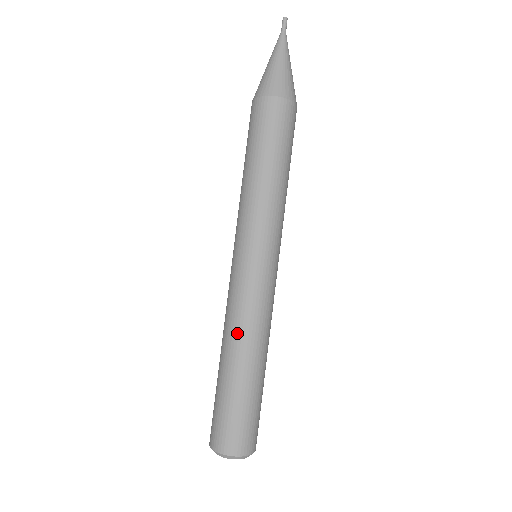
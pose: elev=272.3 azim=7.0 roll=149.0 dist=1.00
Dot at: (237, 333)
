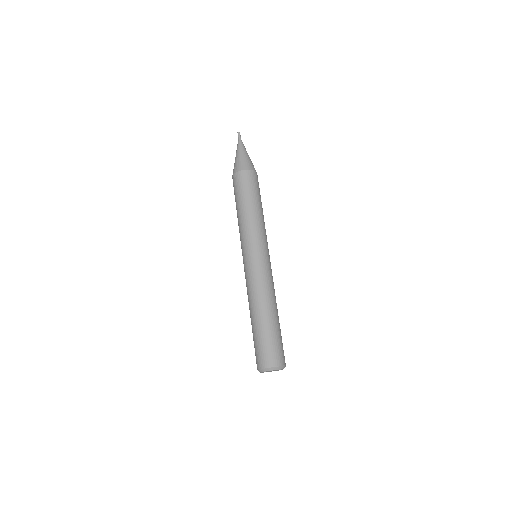
Dot at: (255, 297)
